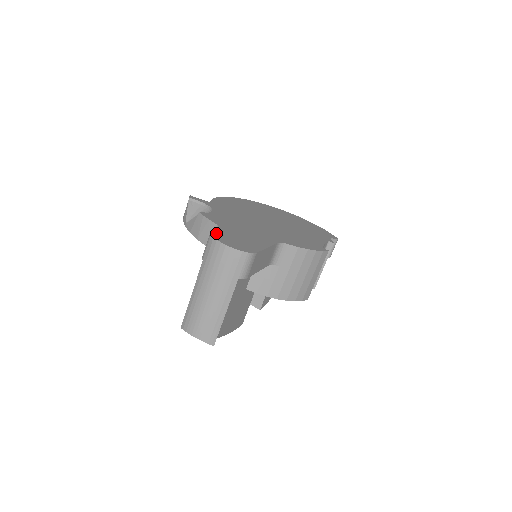
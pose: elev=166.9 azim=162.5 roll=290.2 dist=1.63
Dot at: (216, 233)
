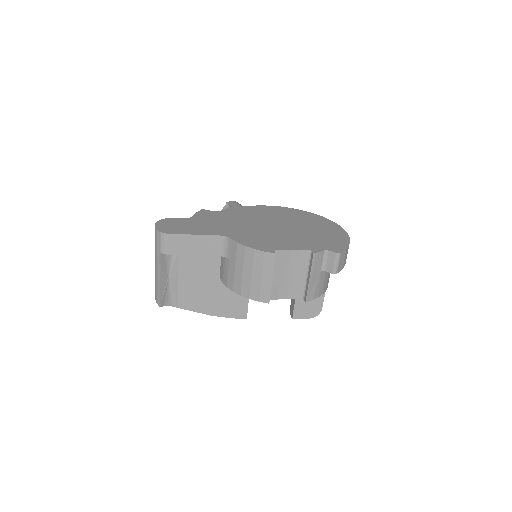
Dot at: (171, 219)
